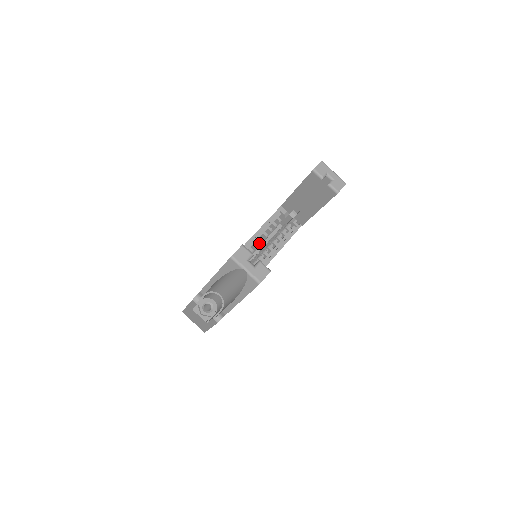
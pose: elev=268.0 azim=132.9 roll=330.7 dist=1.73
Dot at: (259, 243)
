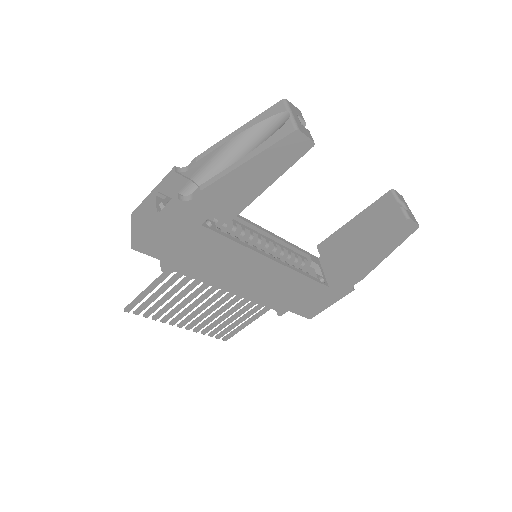
Dot at: (269, 250)
